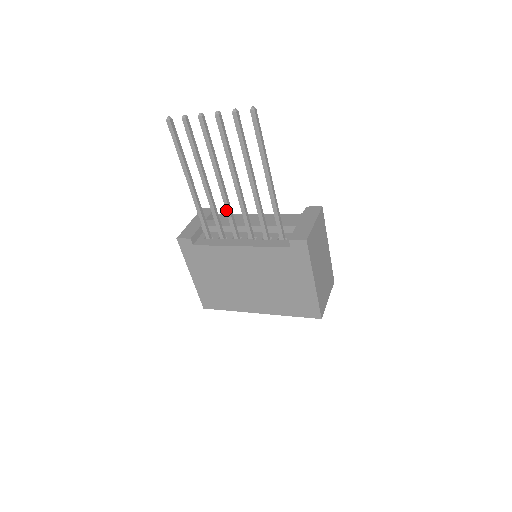
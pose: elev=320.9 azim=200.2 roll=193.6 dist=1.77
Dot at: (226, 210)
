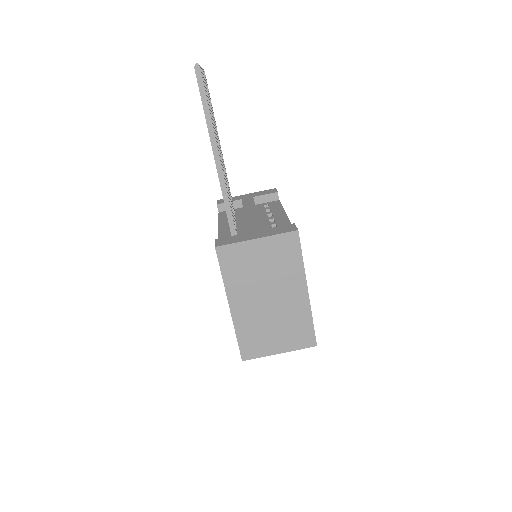
Dot at: occluded
